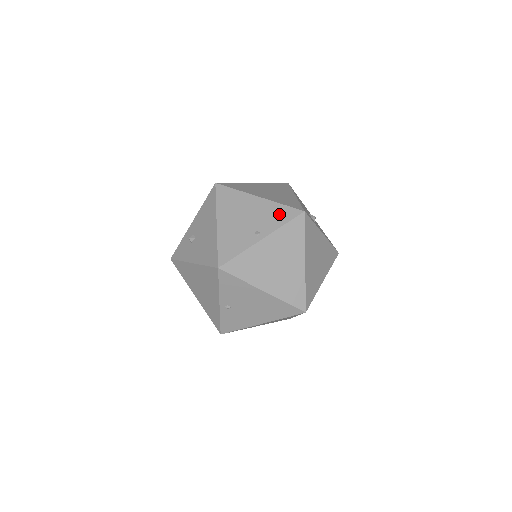
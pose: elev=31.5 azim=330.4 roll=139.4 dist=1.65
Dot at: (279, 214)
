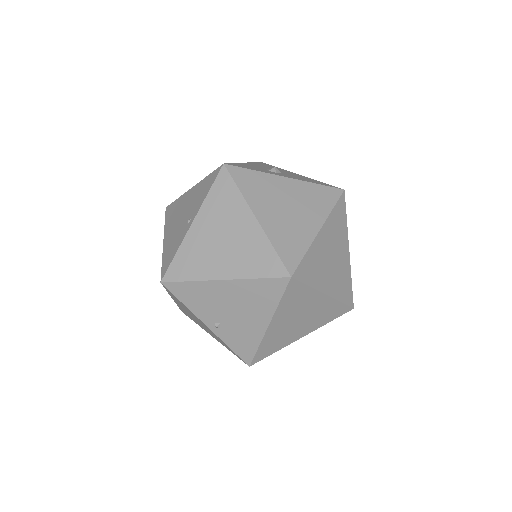
Dot at: (205, 187)
